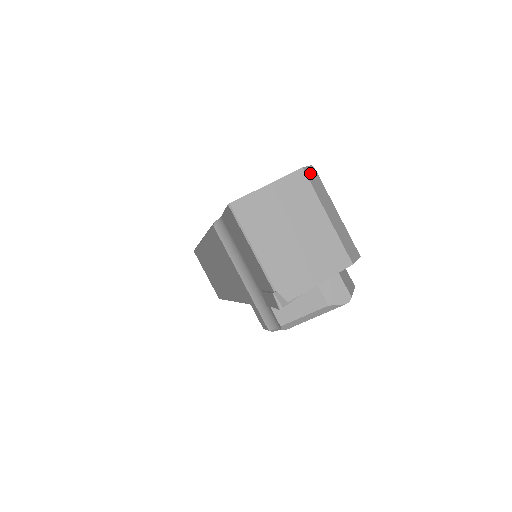
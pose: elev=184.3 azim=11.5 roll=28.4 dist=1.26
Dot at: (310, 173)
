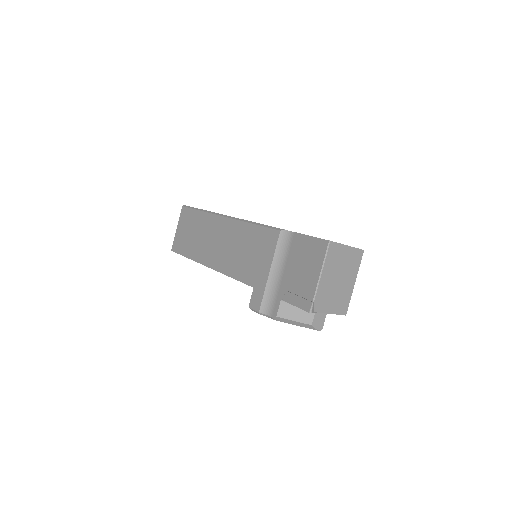
Dot at: occluded
